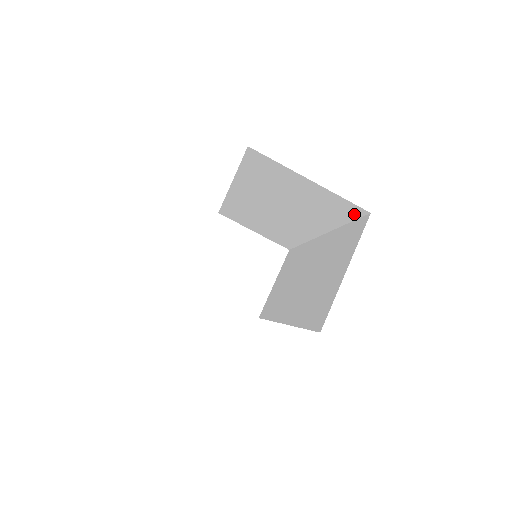
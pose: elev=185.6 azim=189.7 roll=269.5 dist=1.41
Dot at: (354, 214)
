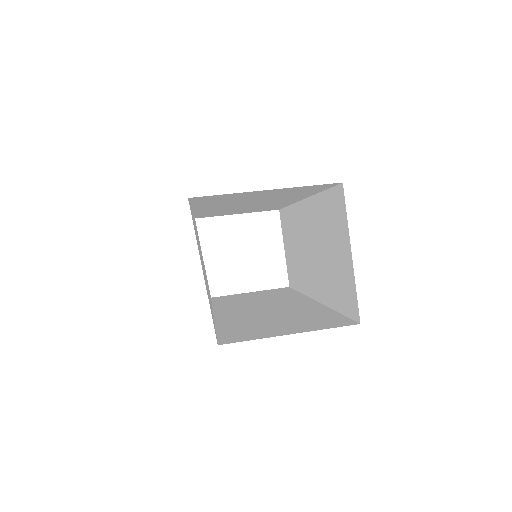
Dot at: (326, 187)
